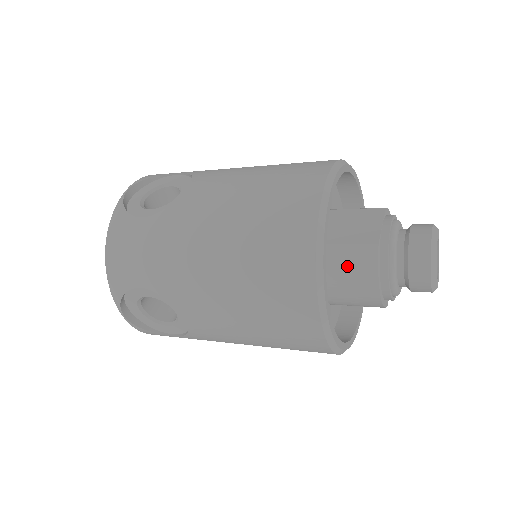
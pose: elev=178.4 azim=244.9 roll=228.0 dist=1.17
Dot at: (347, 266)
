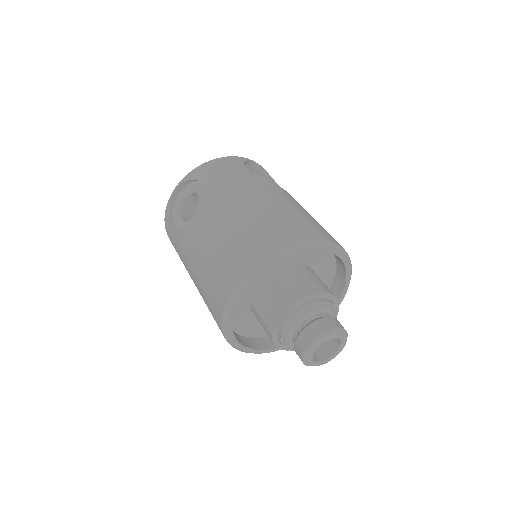
Dot at: (263, 327)
